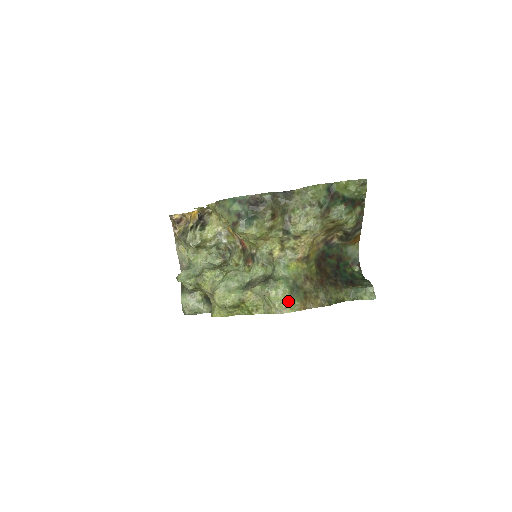
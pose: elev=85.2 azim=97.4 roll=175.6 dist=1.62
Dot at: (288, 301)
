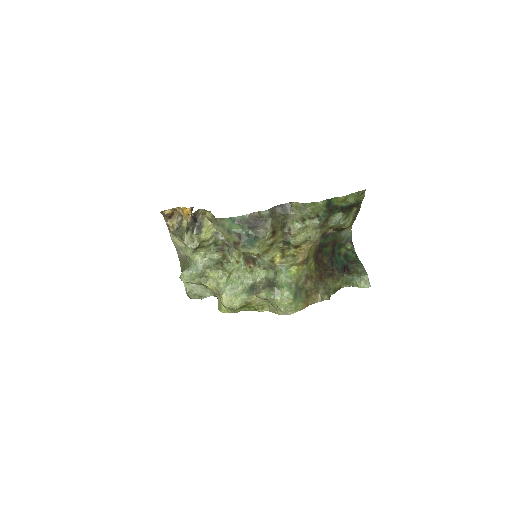
Dot at: (292, 305)
